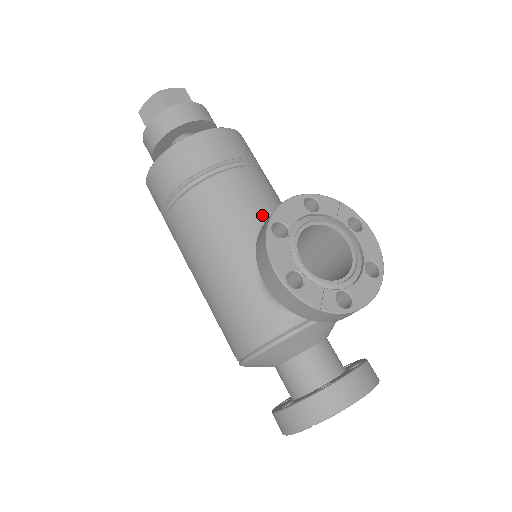
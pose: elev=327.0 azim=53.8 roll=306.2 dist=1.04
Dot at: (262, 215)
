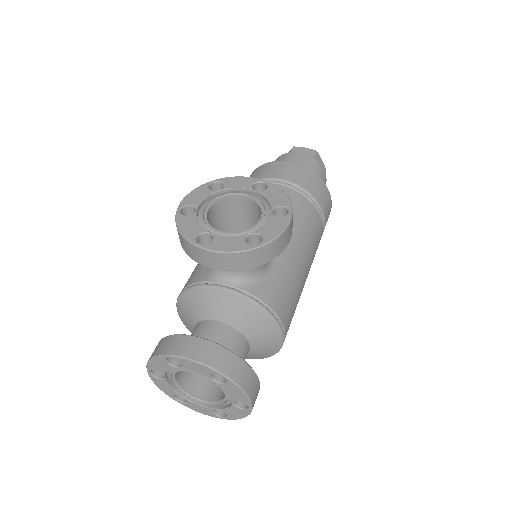
Dot at: occluded
